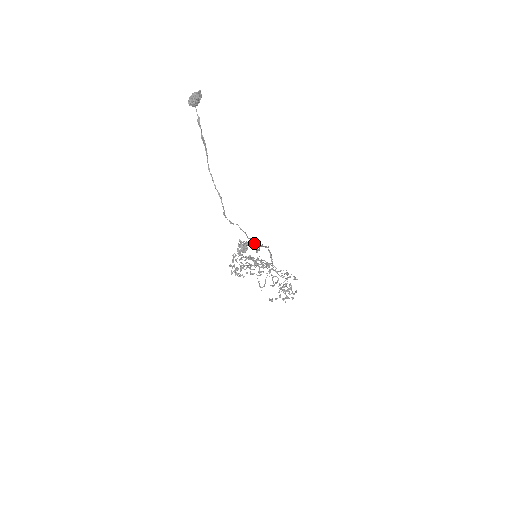
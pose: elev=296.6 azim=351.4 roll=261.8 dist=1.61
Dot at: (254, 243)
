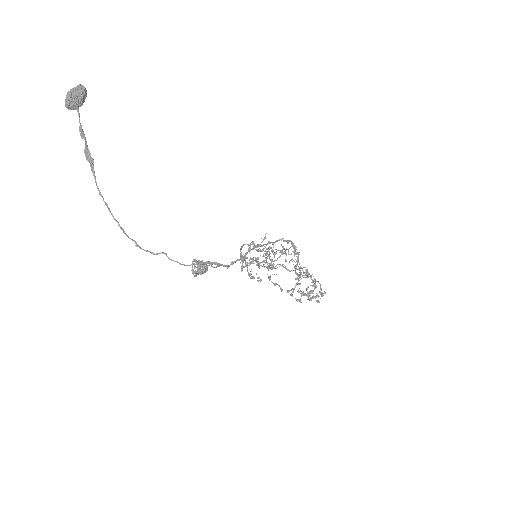
Dot at: (206, 266)
